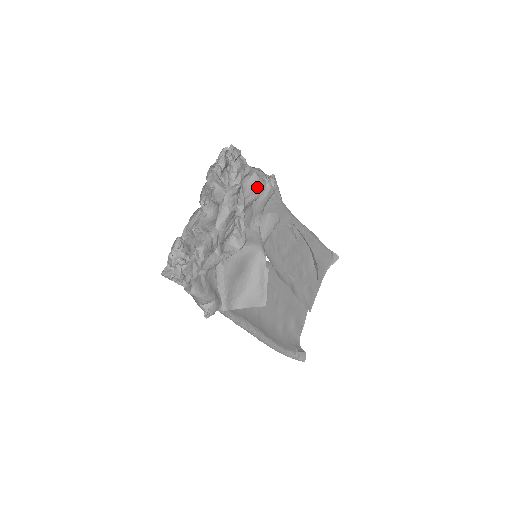
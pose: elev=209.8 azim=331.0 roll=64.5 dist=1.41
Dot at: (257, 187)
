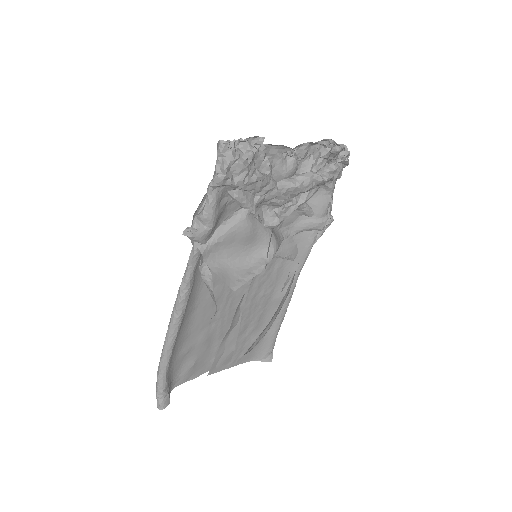
Dot at: (321, 207)
